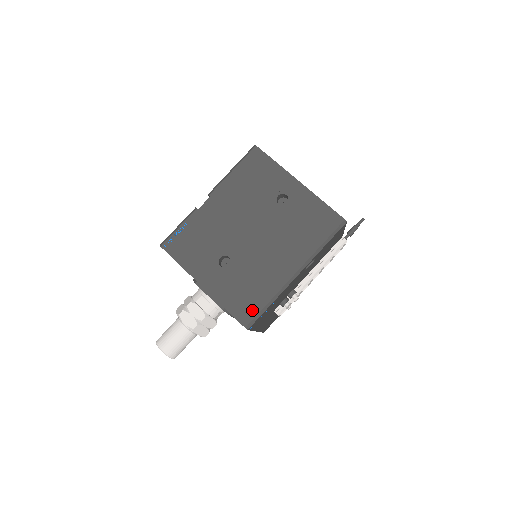
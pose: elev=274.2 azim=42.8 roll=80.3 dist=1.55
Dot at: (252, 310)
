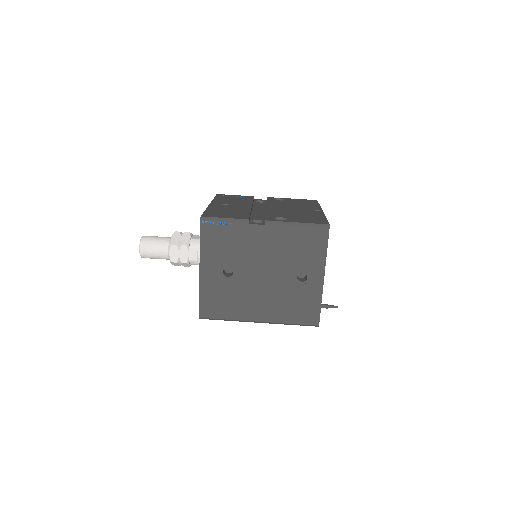
Dot at: (213, 313)
